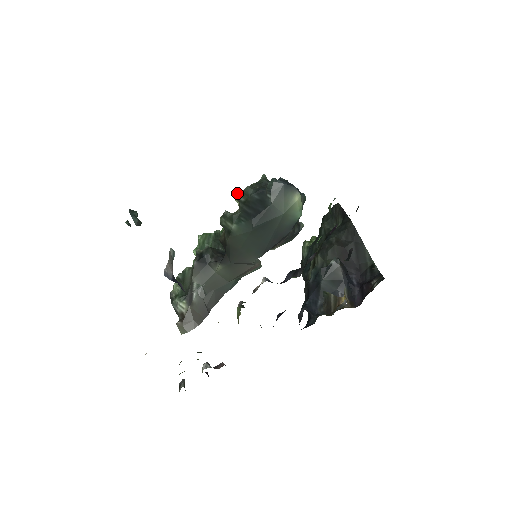
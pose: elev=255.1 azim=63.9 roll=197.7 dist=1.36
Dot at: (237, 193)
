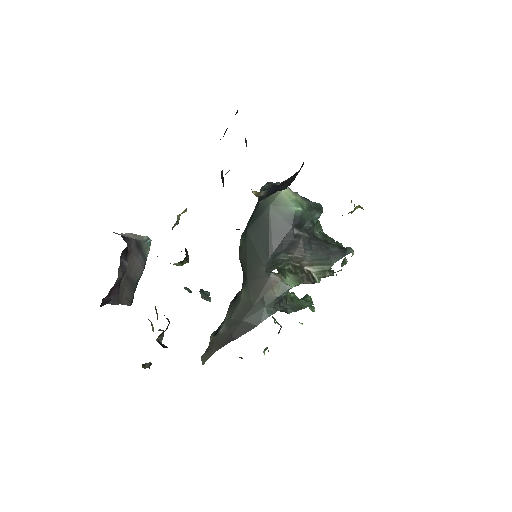
Dot at: occluded
